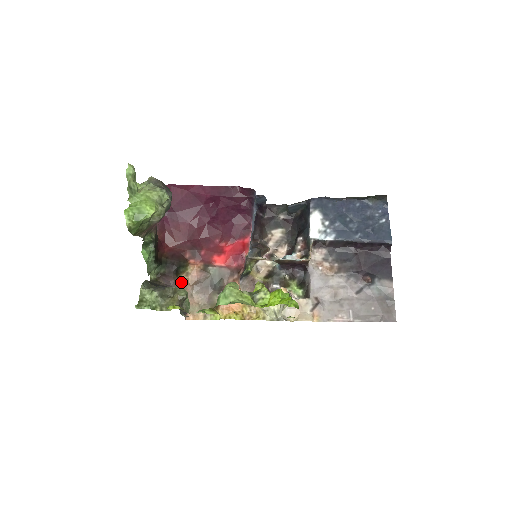
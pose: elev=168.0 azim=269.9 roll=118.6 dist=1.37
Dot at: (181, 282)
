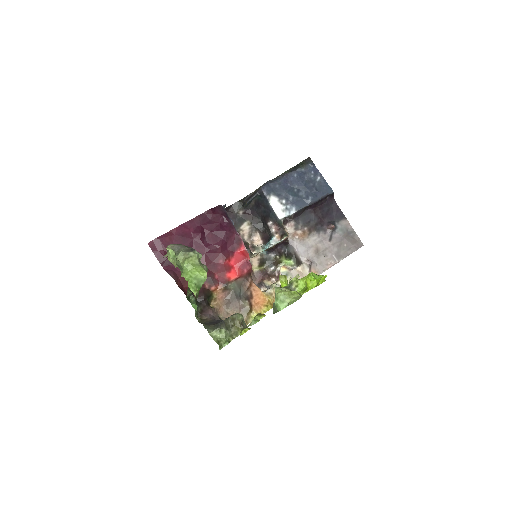
Dot at: (215, 309)
